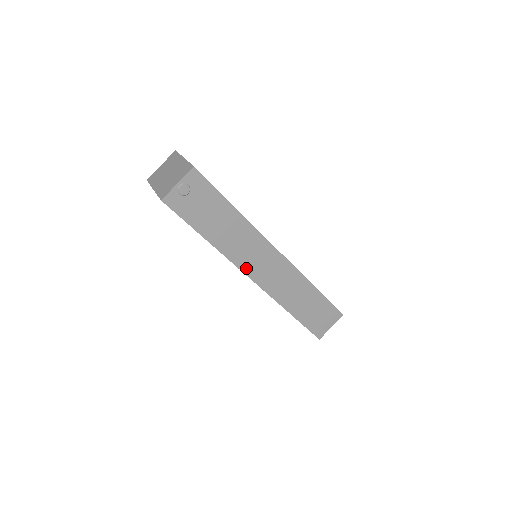
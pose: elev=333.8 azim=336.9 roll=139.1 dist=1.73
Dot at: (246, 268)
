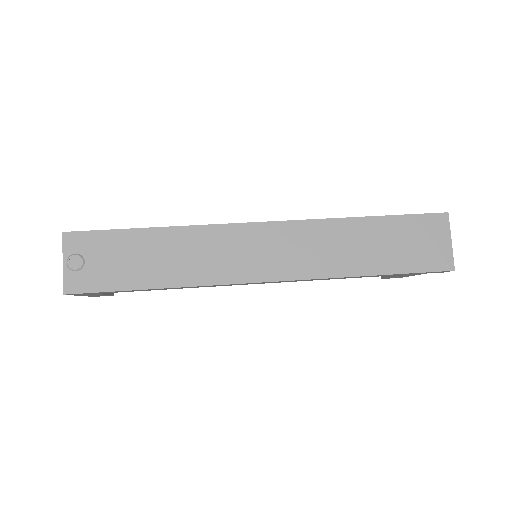
Dot at: (239, 276)
